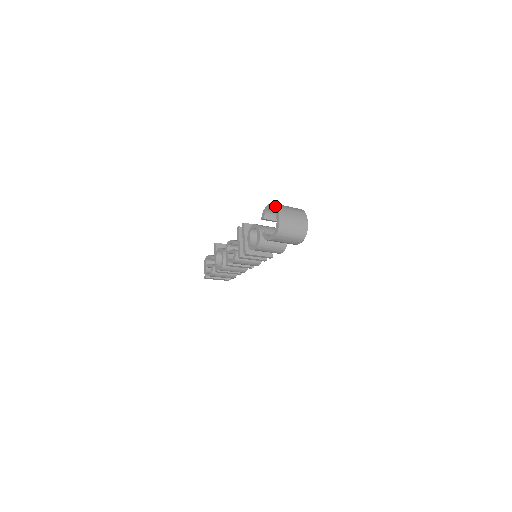
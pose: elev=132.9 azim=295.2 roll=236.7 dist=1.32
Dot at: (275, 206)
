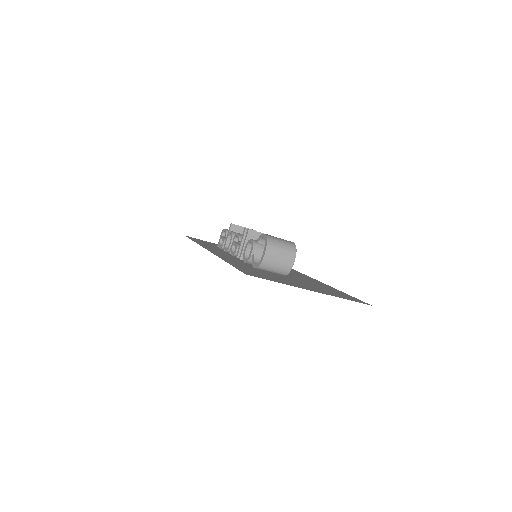
Dot at: (266, 241)
